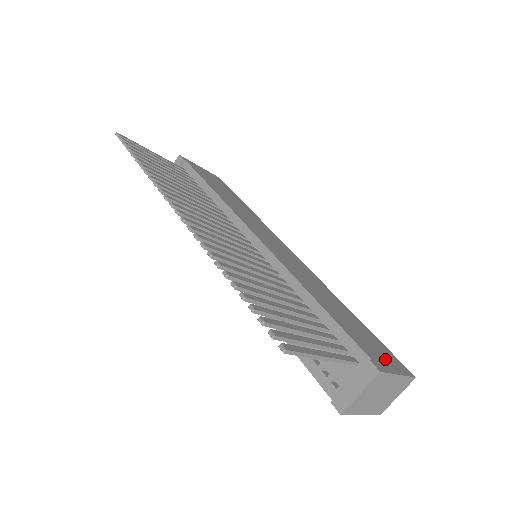
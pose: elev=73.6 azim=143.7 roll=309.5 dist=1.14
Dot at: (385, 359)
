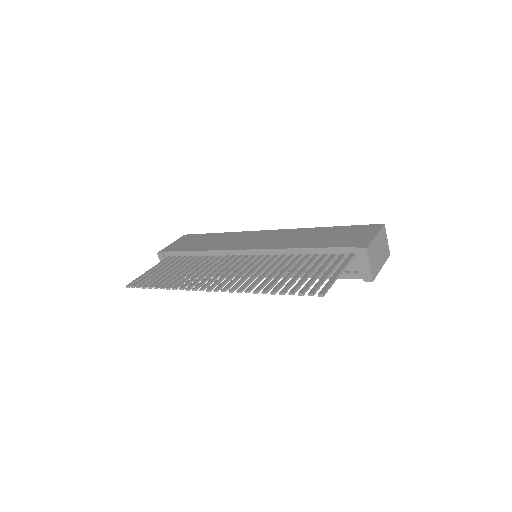
Dot at: (363, 236)
